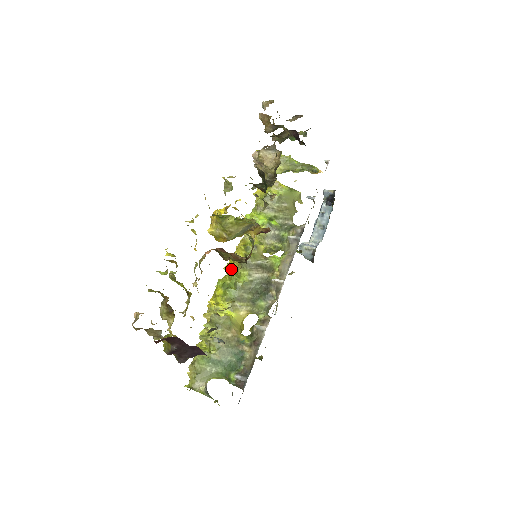
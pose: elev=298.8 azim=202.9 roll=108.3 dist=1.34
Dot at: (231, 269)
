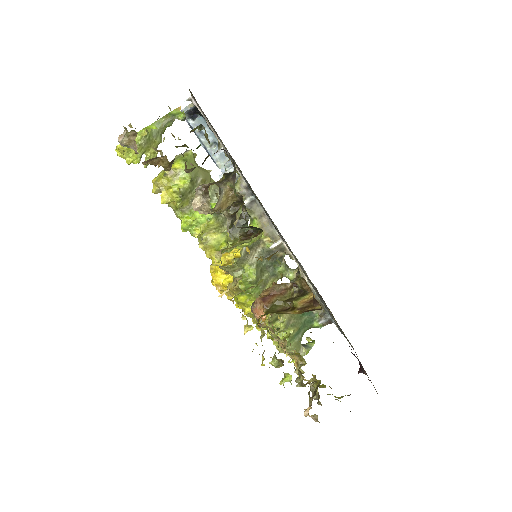
Dot at: occluded
